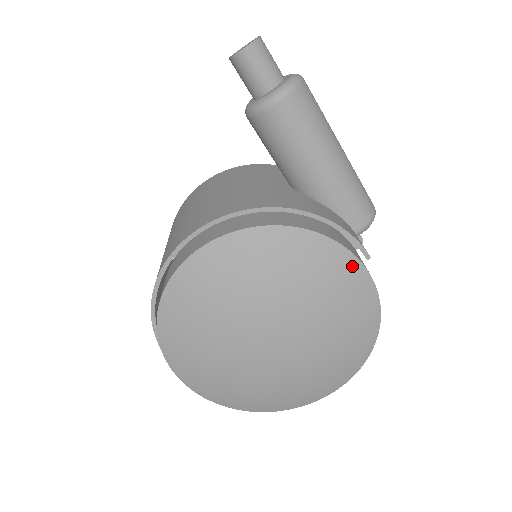
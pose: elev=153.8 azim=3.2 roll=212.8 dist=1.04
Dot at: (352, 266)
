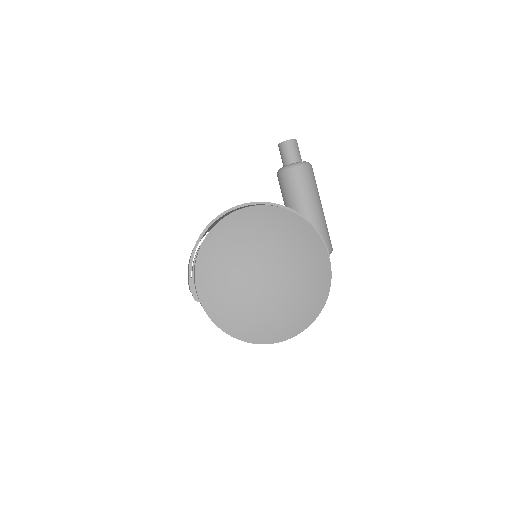
Dot at: (322, 248)
